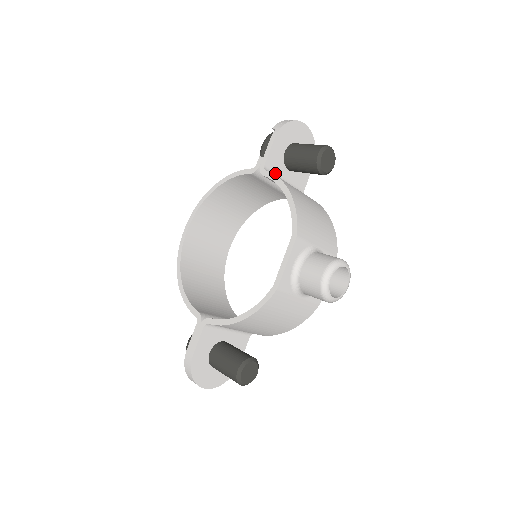
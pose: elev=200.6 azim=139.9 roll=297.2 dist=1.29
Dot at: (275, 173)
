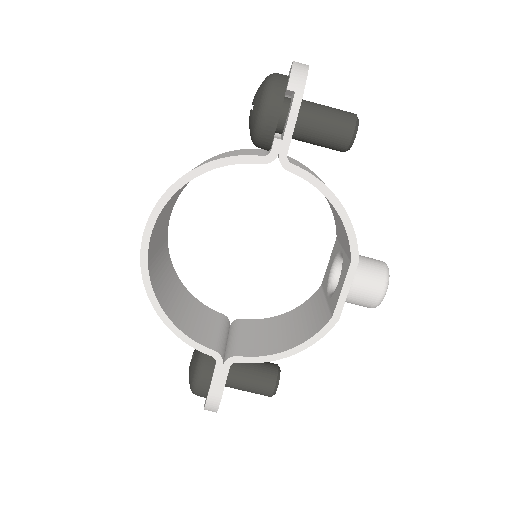
Dot at: occluded
